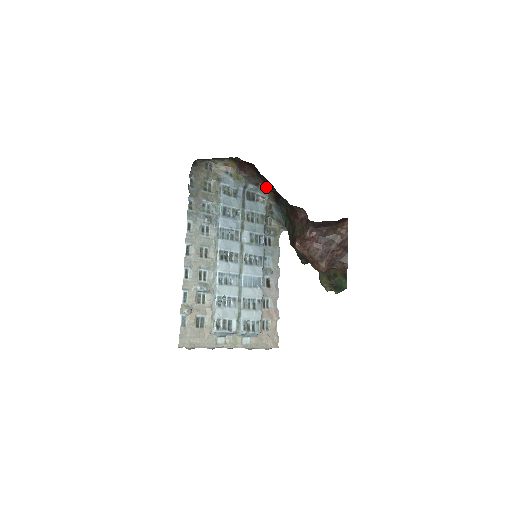
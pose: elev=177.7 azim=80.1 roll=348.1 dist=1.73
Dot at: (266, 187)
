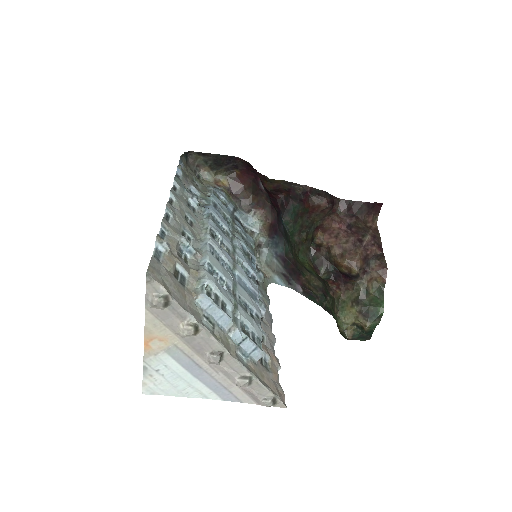
Dot at: (260, 215)
